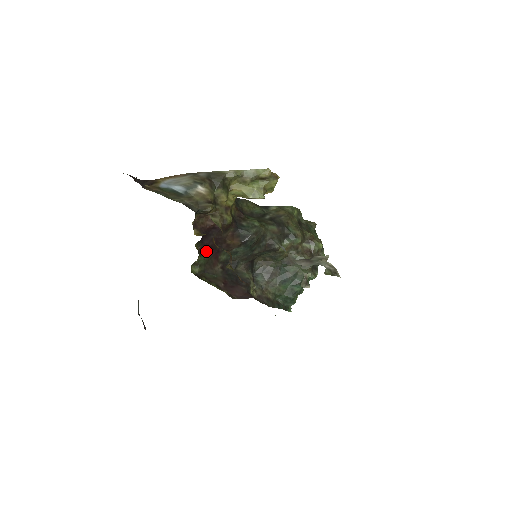
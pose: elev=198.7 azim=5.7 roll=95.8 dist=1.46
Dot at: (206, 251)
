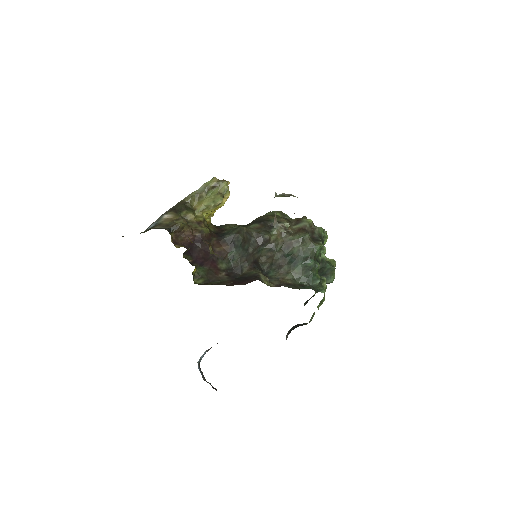
Dot at: (200, 263)
